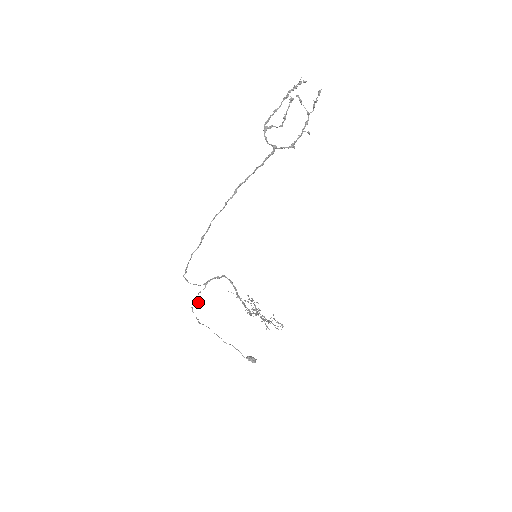
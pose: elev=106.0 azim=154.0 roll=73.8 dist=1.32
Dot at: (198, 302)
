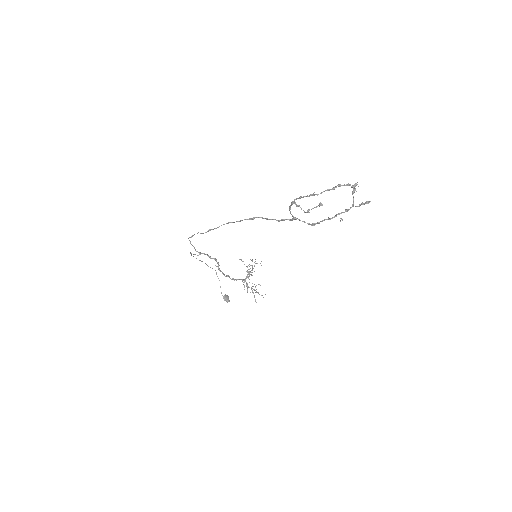
Dot at: (193, 256)
